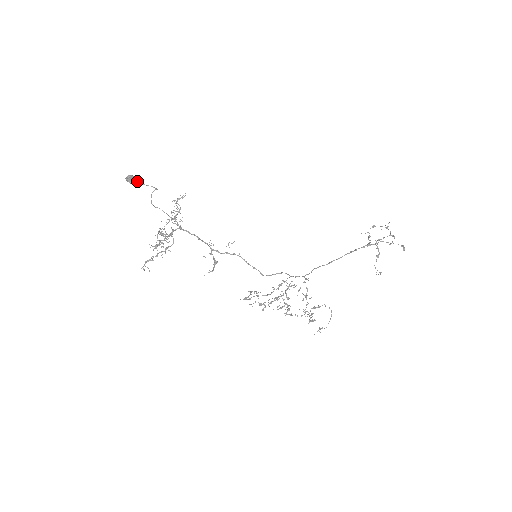
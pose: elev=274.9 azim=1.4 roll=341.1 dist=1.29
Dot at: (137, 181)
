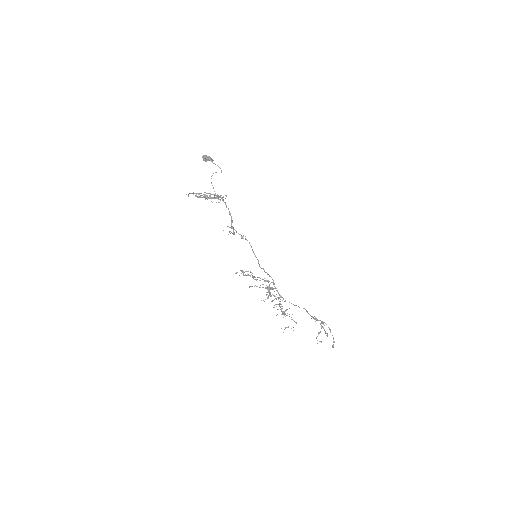
Dot at: occluded
